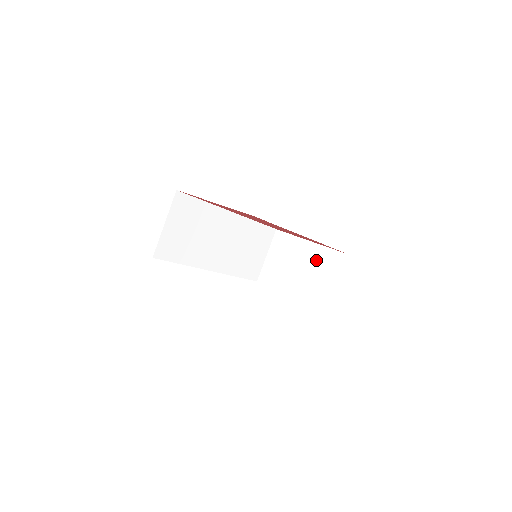
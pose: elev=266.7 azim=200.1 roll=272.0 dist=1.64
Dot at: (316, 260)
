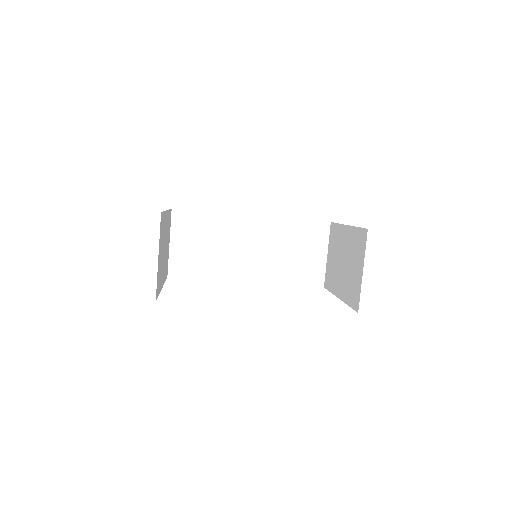
Dot at: (350, 247)
